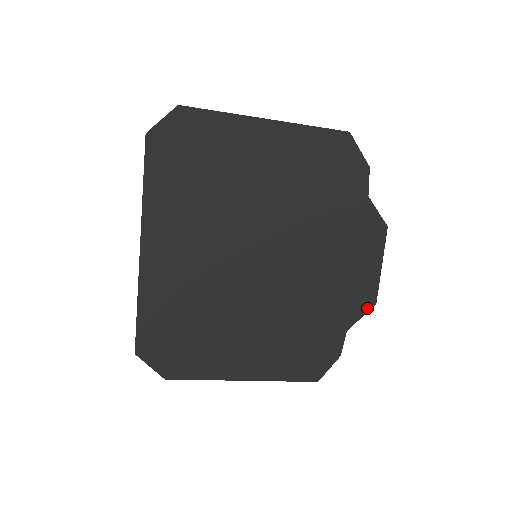
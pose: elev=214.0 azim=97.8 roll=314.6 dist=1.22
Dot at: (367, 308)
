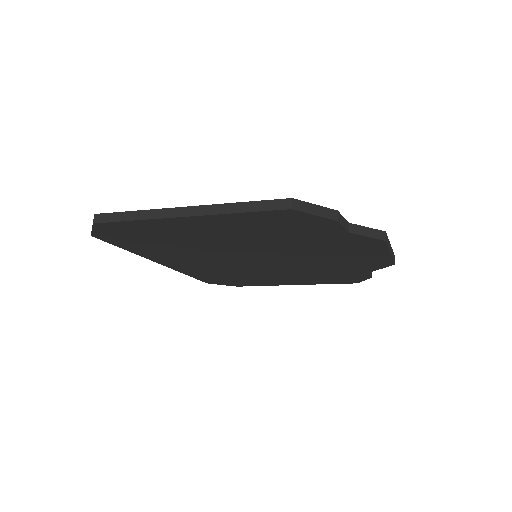
Dot at: (386, 266)
